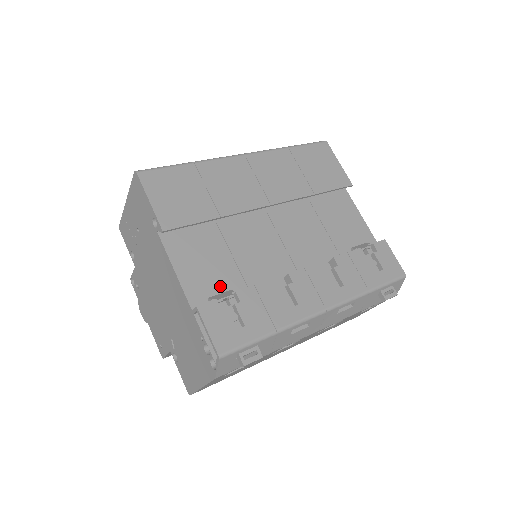
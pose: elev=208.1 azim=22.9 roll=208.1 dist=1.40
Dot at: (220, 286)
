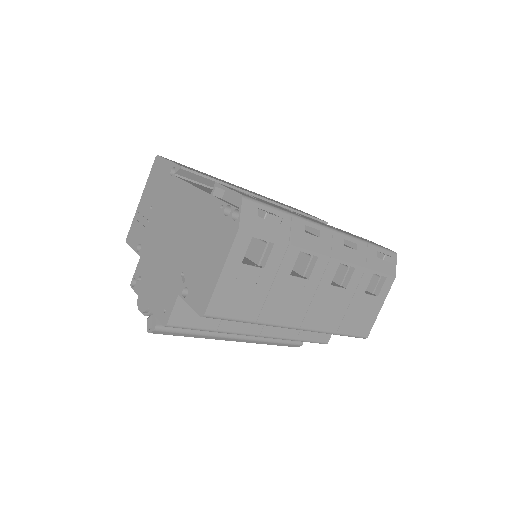
Dot at: occluded
